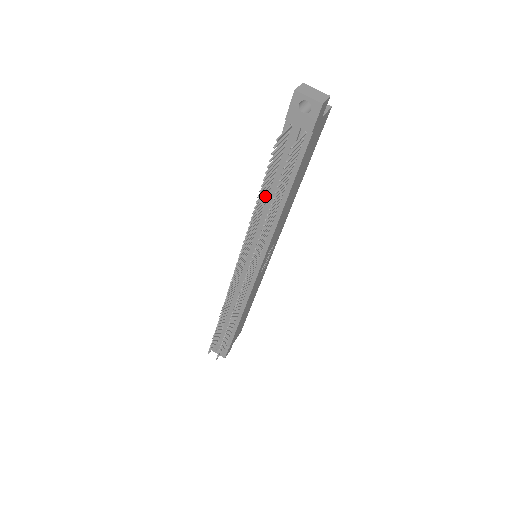
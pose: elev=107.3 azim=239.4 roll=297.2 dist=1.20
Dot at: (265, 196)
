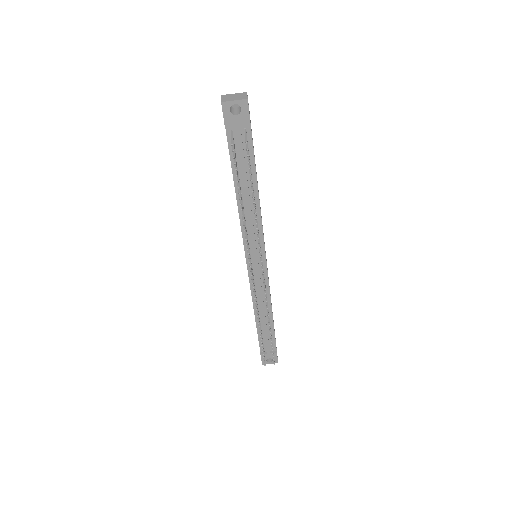
Dot at: occluded
